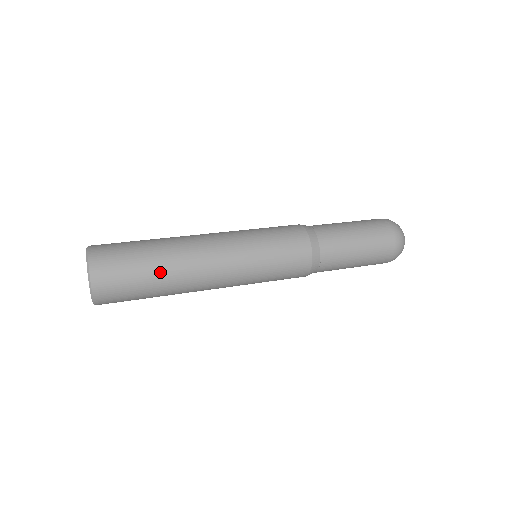
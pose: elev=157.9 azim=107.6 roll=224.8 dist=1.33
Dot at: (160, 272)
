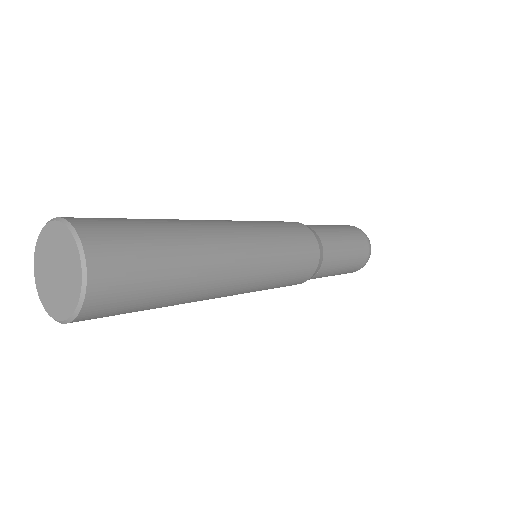
Dot at: (182, 263)
